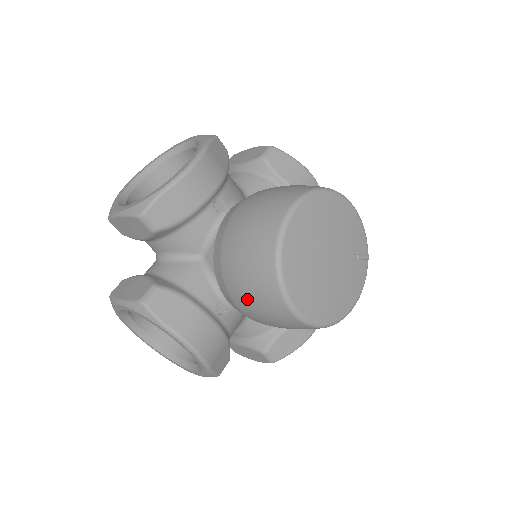
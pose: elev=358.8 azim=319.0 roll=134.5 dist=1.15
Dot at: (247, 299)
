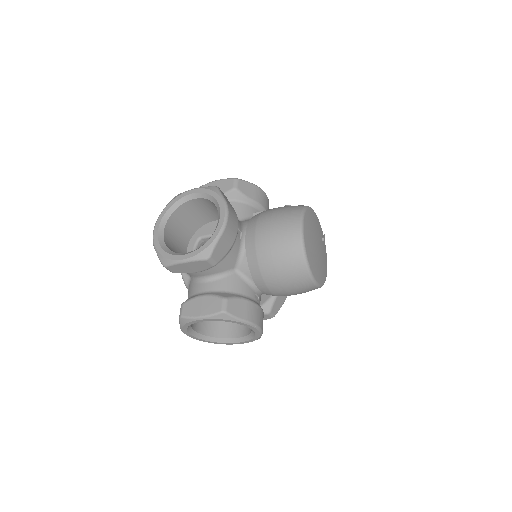
Dot at: (284, 286)
